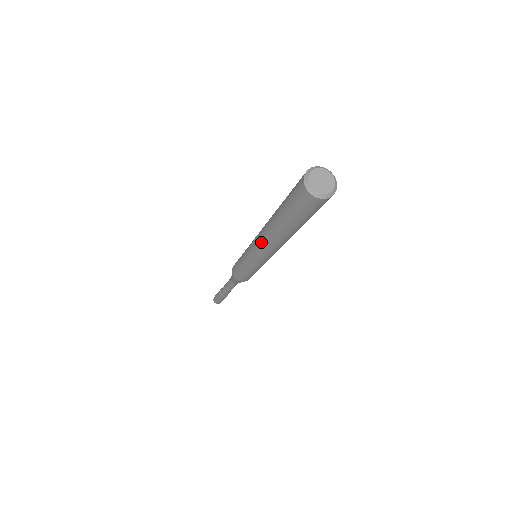
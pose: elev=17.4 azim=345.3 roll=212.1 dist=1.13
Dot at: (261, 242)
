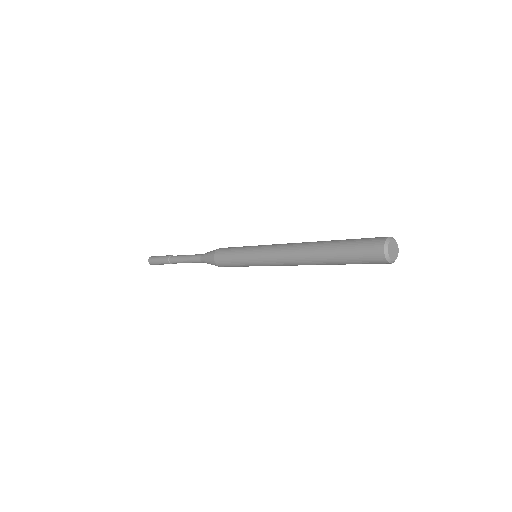
Dot at: (288, 260)
